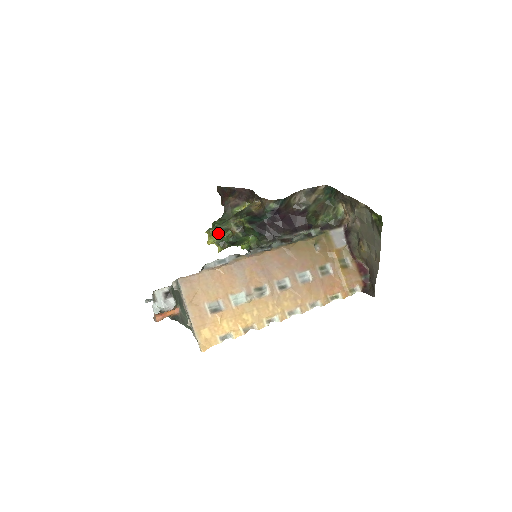
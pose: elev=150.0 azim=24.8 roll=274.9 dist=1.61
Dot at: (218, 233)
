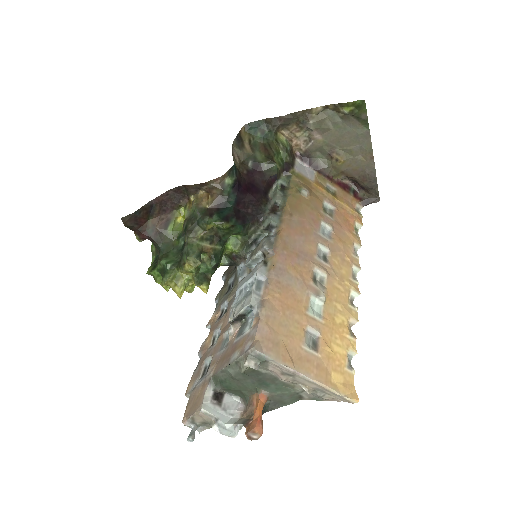
Dot at: (194, 267)
